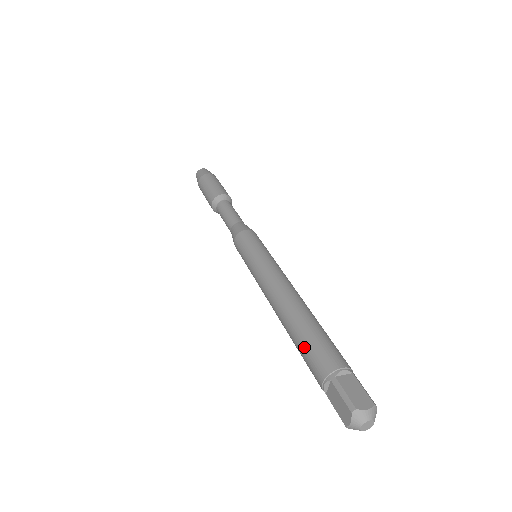
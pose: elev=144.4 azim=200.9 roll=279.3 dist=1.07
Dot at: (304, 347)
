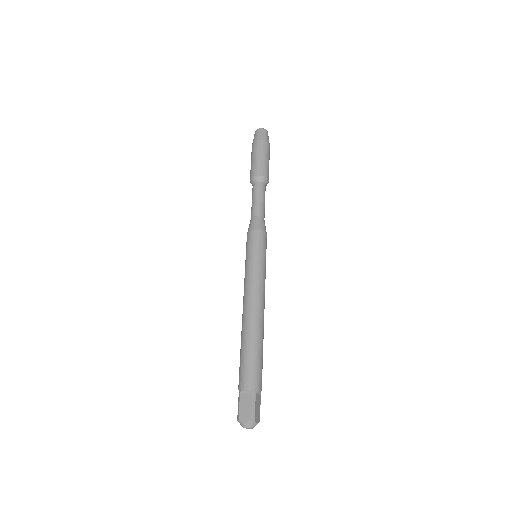
Dot at: (240, 361)
